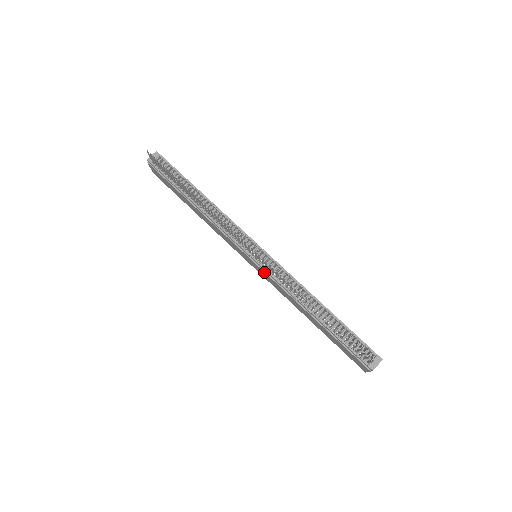
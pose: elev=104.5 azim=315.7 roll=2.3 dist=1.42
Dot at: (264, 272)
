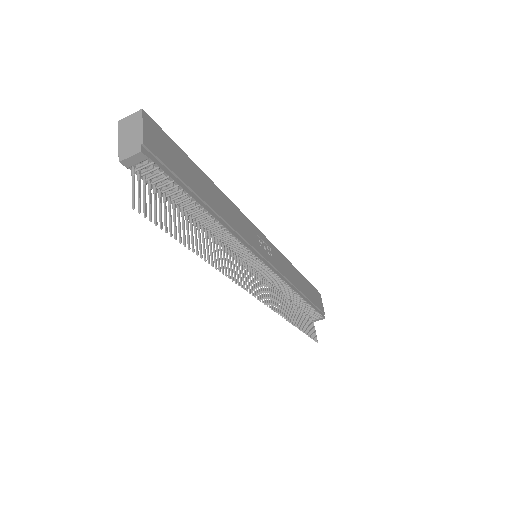
Dot at: occluded
